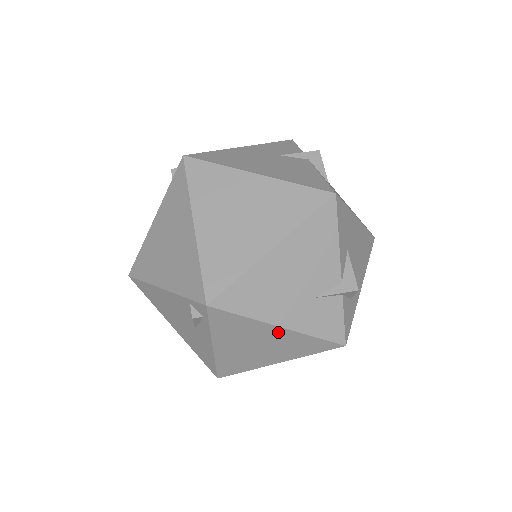
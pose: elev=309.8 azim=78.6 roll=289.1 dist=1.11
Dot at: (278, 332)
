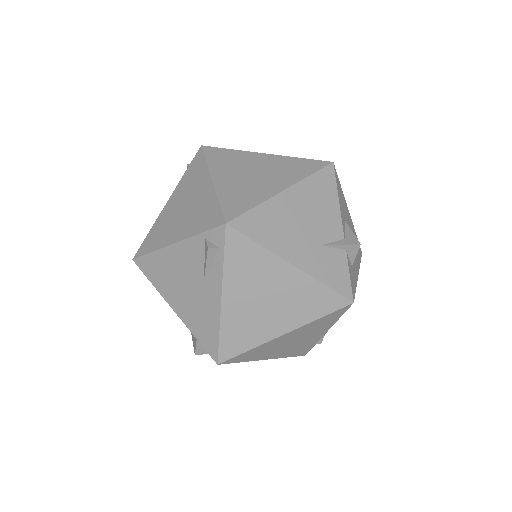
Dot at: (289, 274)
